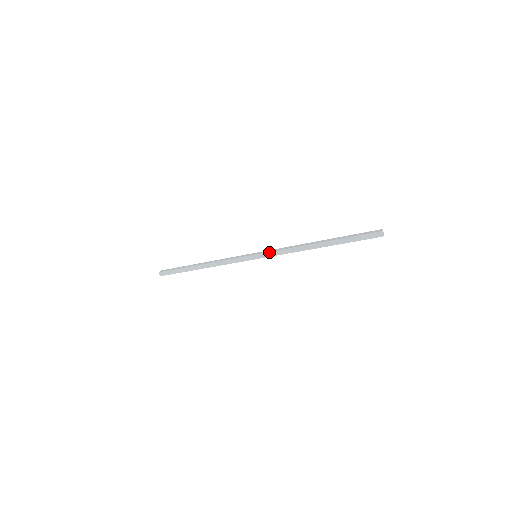
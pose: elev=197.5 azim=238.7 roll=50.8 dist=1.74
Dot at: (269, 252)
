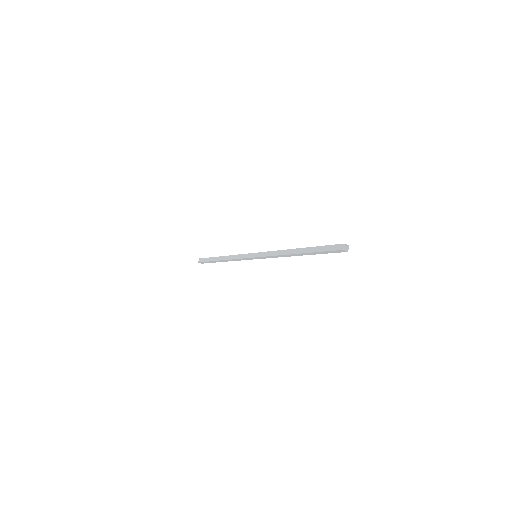
Dot at: (263, 257)
